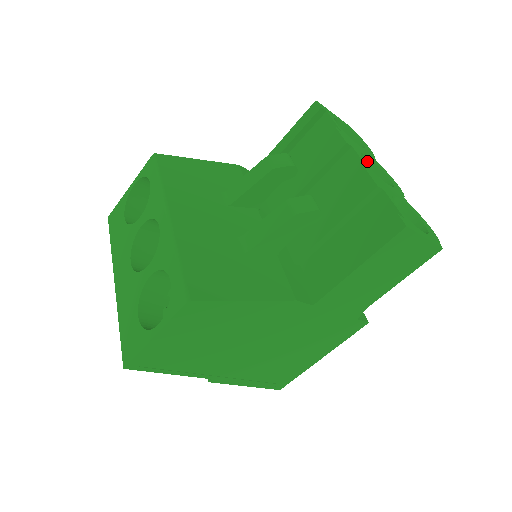
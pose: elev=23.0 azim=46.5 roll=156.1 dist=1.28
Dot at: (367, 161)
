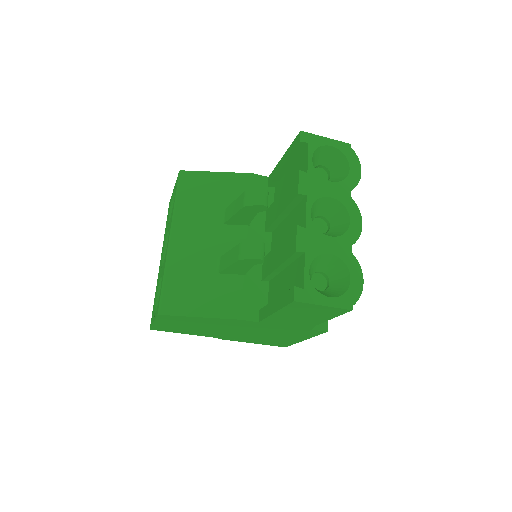
Dot at: (332, 201)
